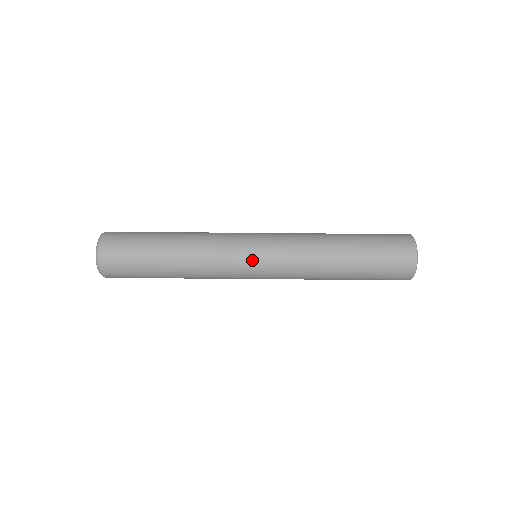
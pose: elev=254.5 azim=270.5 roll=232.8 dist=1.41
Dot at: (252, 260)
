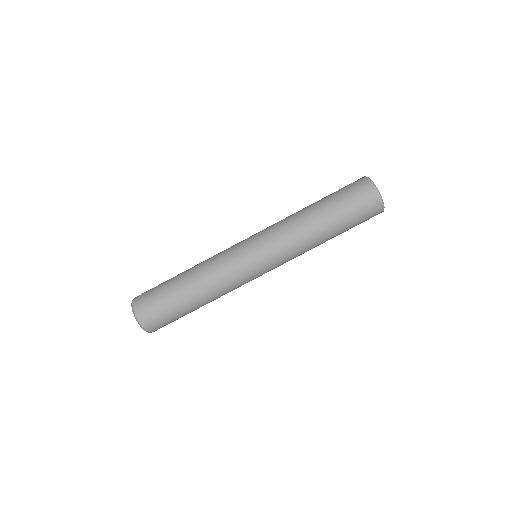
Dot at: (247, 248)
